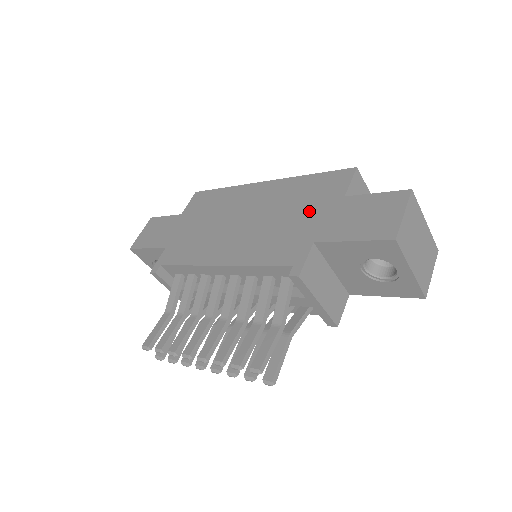
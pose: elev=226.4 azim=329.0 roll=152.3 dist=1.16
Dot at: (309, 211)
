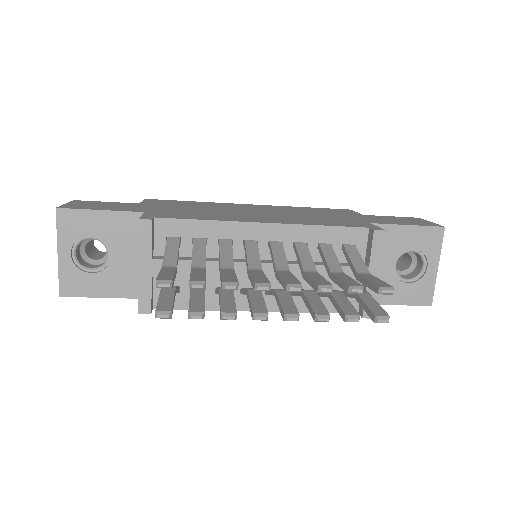
Dot at: (337, 215)
